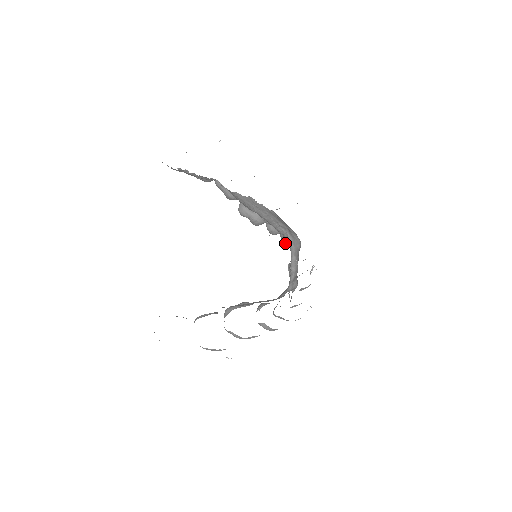
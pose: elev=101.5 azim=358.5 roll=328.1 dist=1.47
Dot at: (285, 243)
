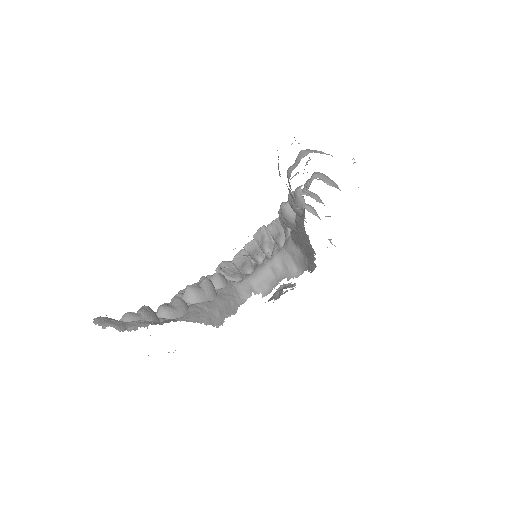
Dot at: occluded
